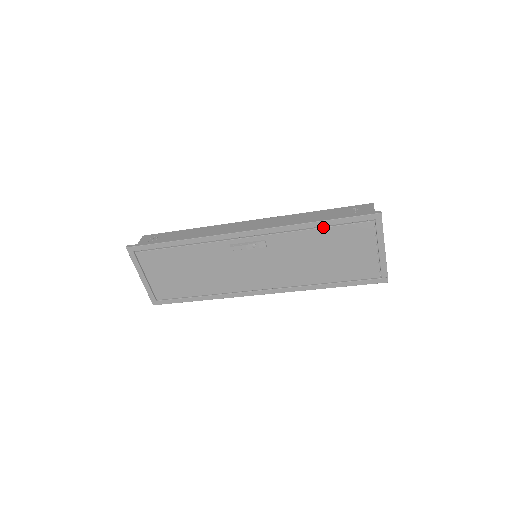
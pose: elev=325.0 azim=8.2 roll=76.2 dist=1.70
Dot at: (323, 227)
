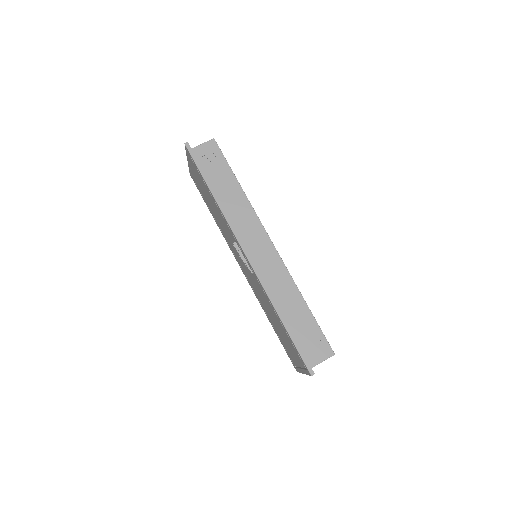
Dot at: (282, 325)
